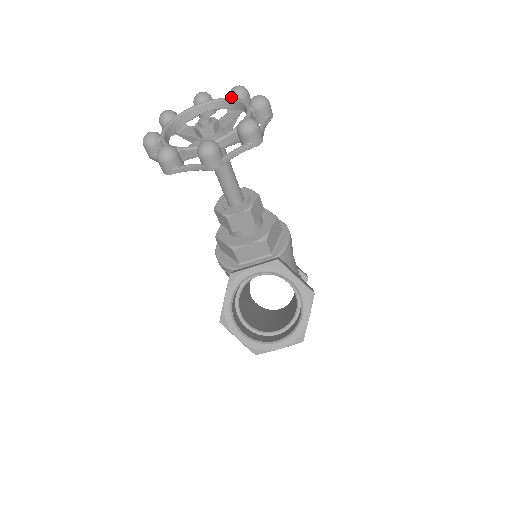
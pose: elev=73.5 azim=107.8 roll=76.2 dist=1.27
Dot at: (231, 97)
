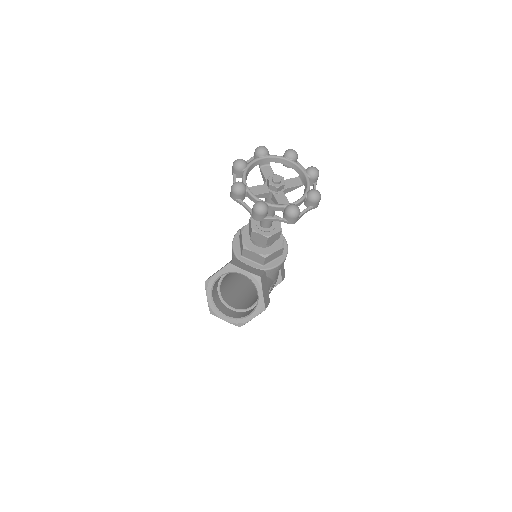
Dot at: (306, 172)
